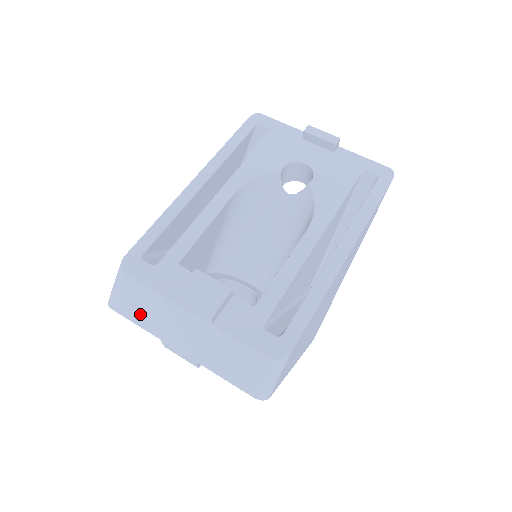
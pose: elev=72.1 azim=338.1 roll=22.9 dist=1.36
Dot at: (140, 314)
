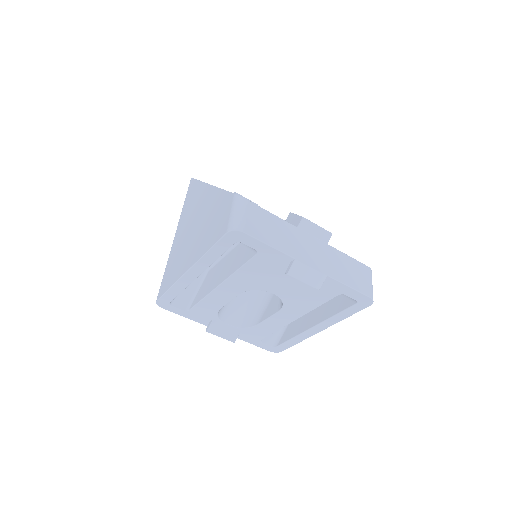
Dot at: (272, 236)
